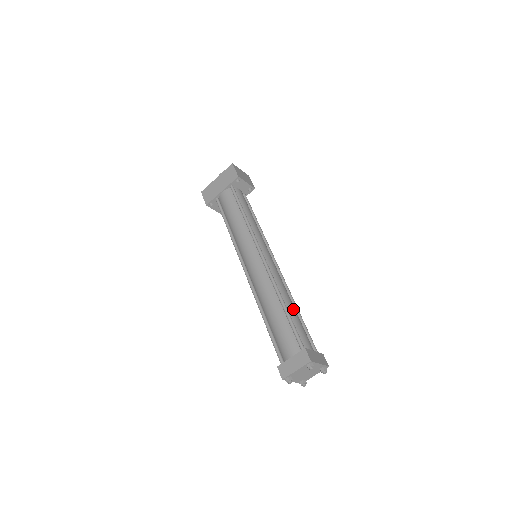
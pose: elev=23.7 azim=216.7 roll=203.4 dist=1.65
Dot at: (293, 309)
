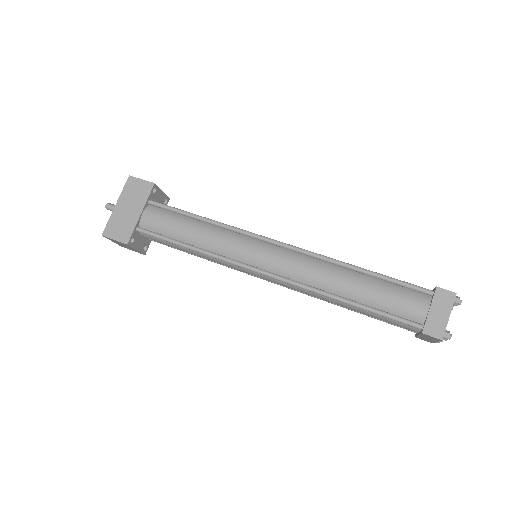
Dot at: occluded
